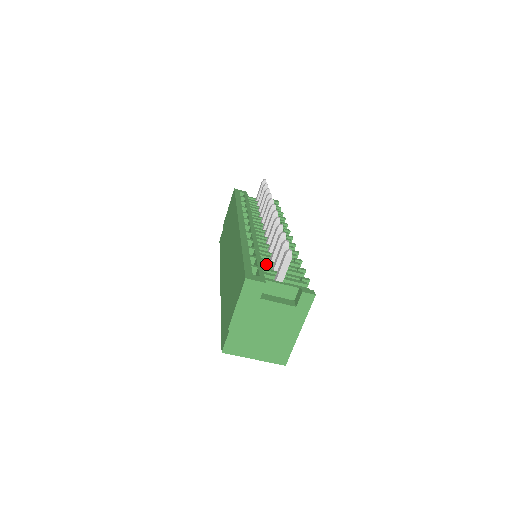
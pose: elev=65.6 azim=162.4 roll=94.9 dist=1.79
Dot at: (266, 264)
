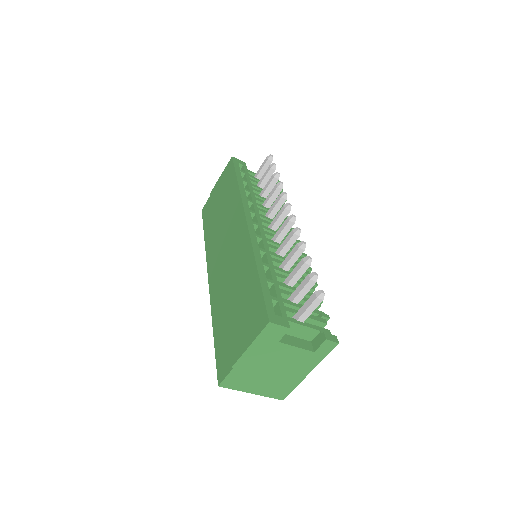
Dot at: (283, 292)
